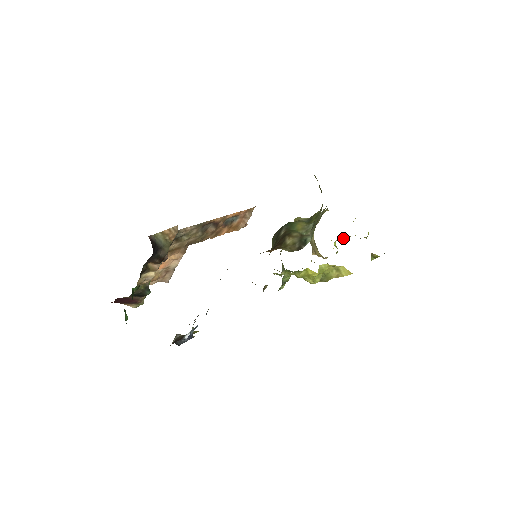
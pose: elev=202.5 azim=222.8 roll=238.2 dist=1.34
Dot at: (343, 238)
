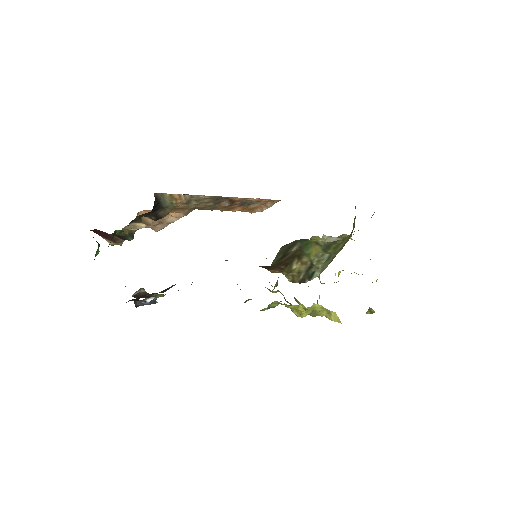
Dot at: occluded
